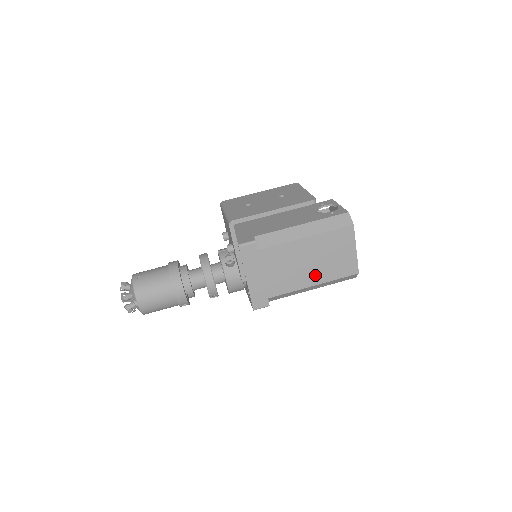
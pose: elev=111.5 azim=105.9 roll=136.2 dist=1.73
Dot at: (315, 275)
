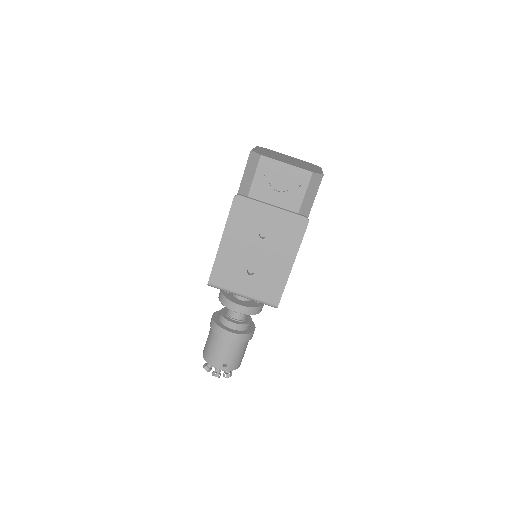
Dot at: occluded
